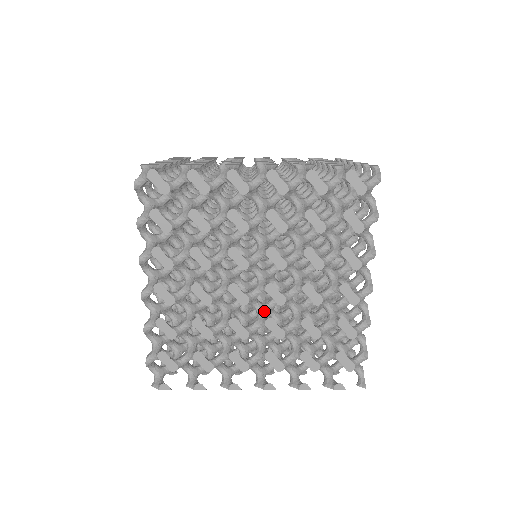
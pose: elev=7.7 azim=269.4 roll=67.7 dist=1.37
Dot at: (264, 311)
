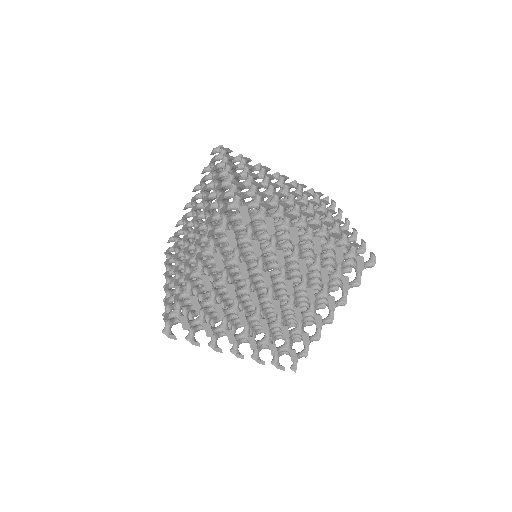
Dot at: occluded
